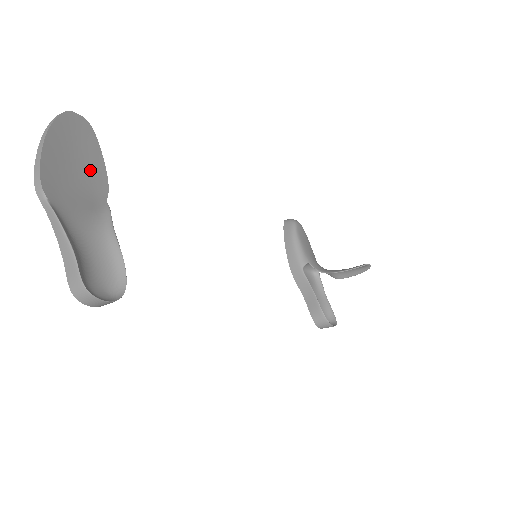
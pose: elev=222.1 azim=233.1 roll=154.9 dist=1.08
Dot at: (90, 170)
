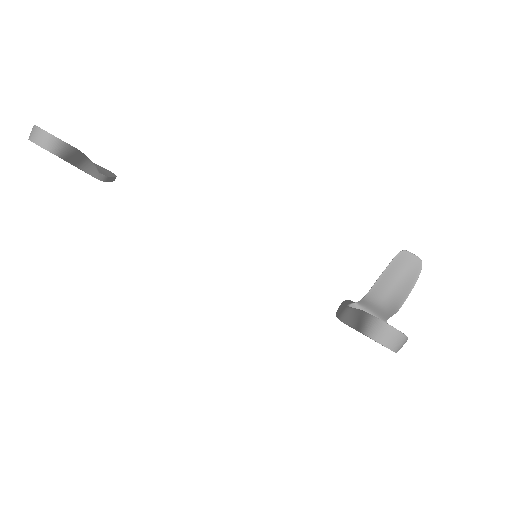
Dot at: (99, 171)
